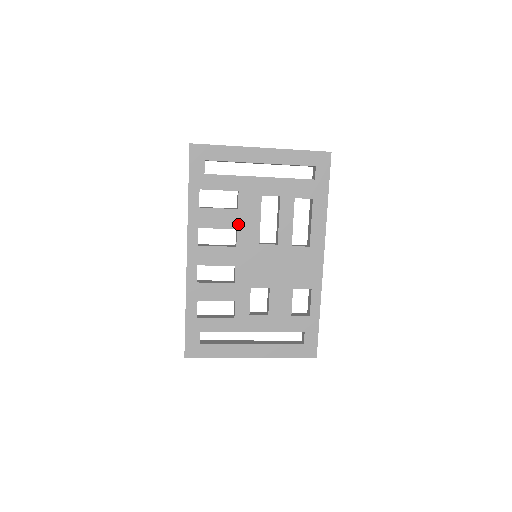
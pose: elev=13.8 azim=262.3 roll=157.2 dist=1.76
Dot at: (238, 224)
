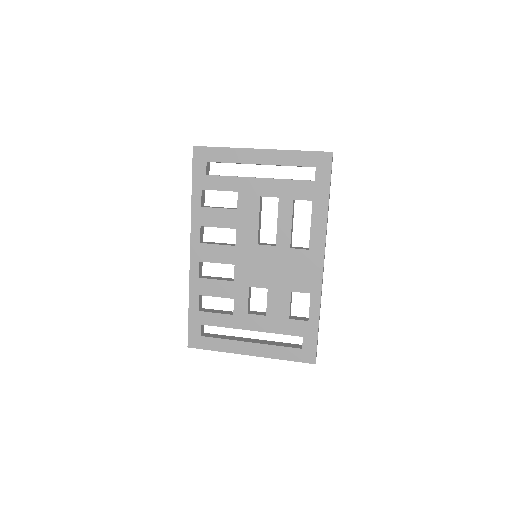
Dot at: (237, 224)
